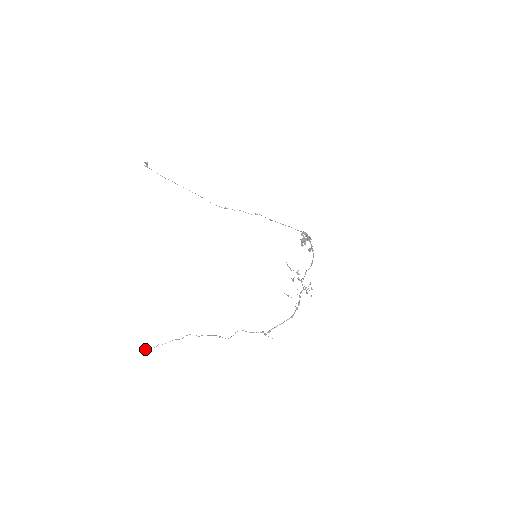
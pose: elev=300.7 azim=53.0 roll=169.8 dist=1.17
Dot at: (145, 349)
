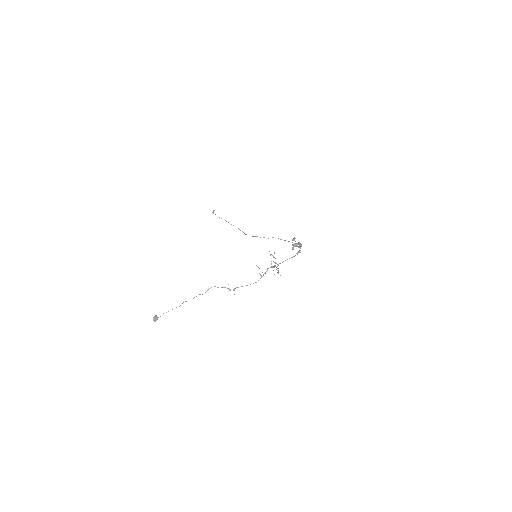
Dot at: (154, 317)
